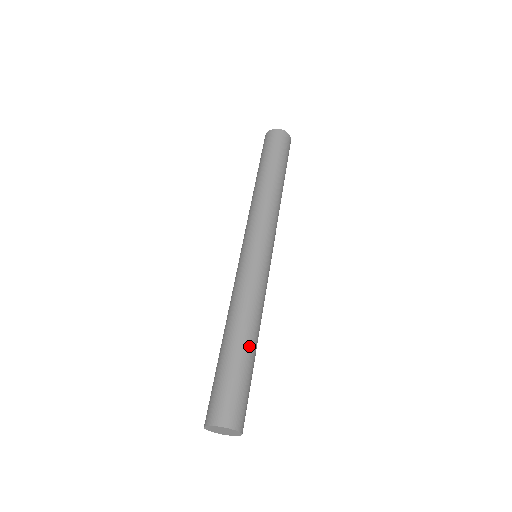
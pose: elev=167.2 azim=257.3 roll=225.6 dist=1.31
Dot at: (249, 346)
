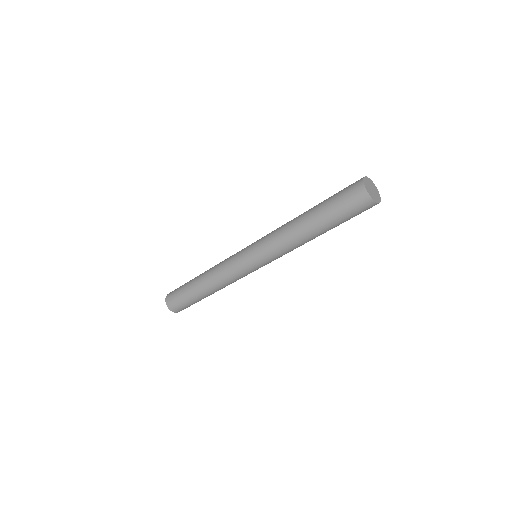
Dot at: occluded
